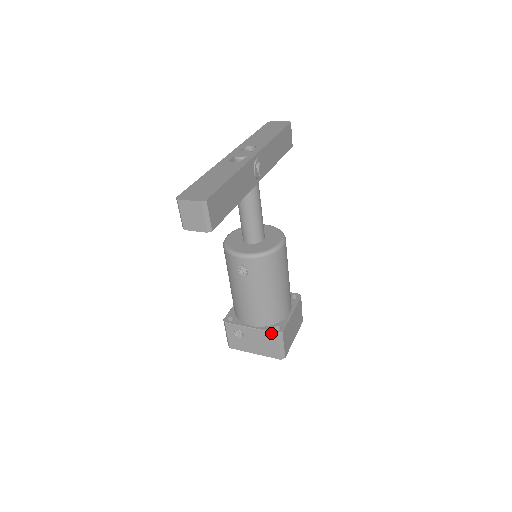
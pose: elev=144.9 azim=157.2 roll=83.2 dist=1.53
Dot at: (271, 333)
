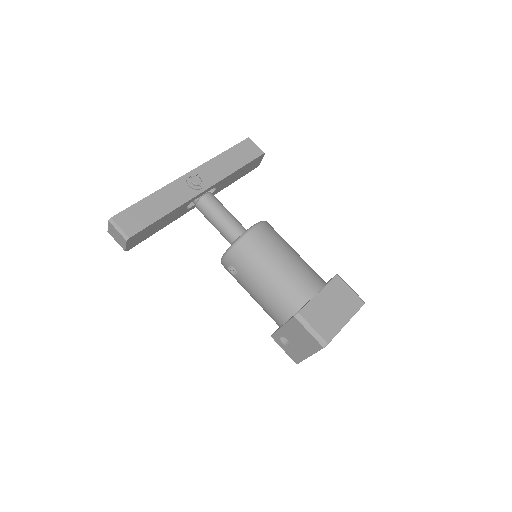
Dot at: (292, 320)
